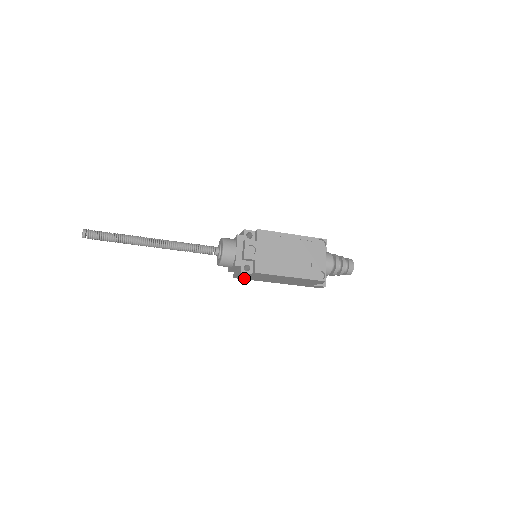
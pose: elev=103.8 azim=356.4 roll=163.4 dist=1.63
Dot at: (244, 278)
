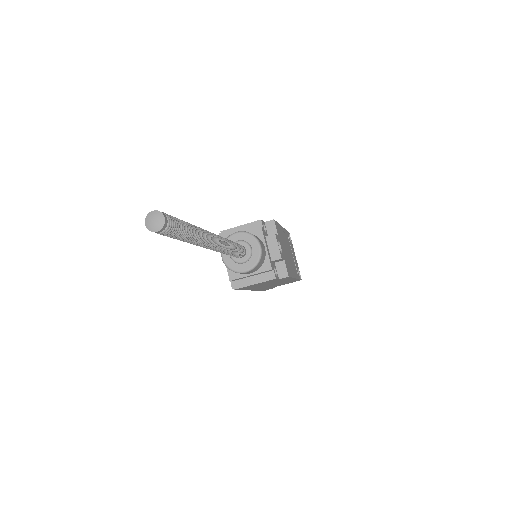
Dot at: (244, 288)
